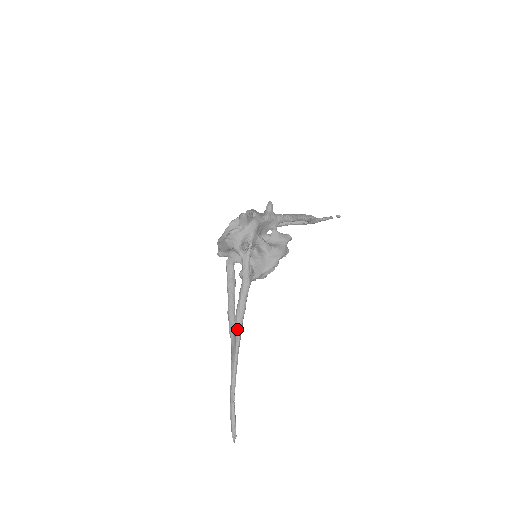
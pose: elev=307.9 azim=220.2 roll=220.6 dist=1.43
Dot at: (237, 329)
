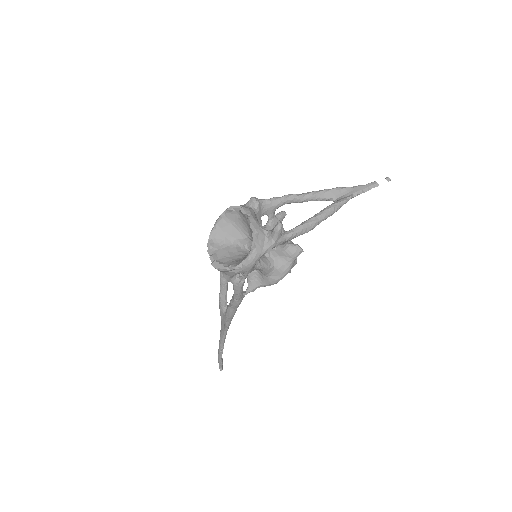
Dot at: (226, 323)
